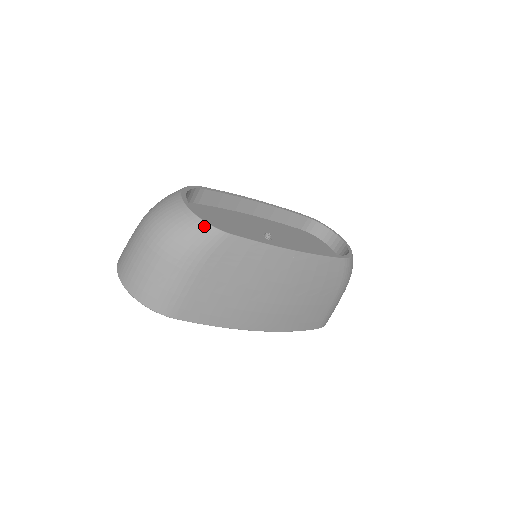
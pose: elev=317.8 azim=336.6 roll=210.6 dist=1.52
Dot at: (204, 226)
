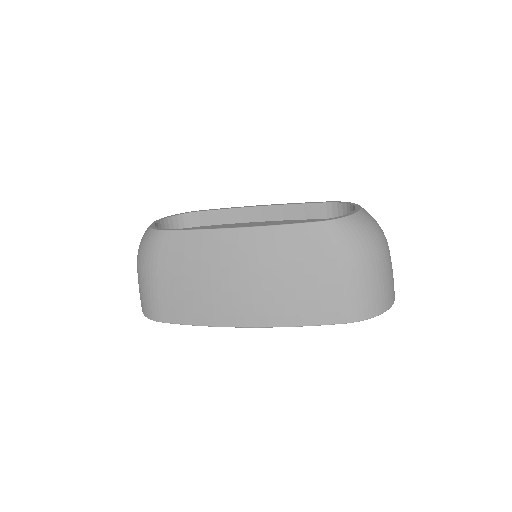
Dot at: (151, 232)
